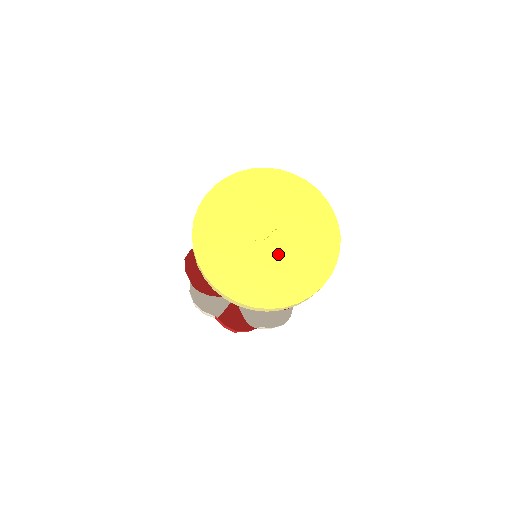
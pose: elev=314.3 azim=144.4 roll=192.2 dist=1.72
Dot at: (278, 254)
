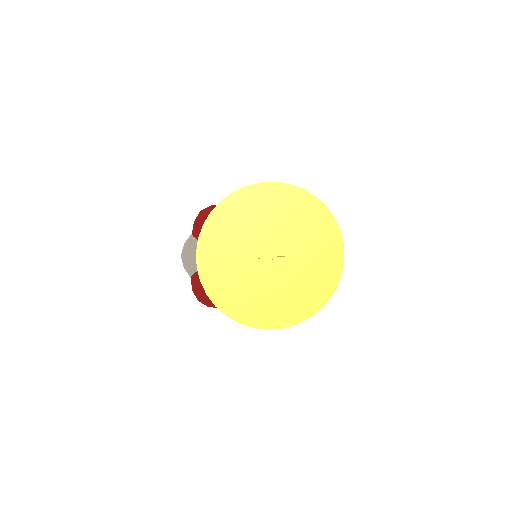
Dot at: (267, 279)
